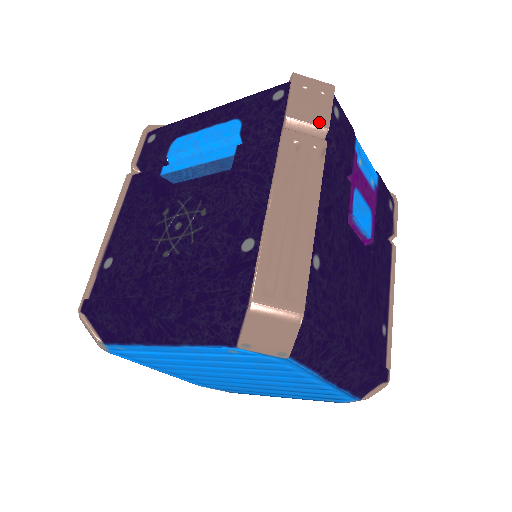
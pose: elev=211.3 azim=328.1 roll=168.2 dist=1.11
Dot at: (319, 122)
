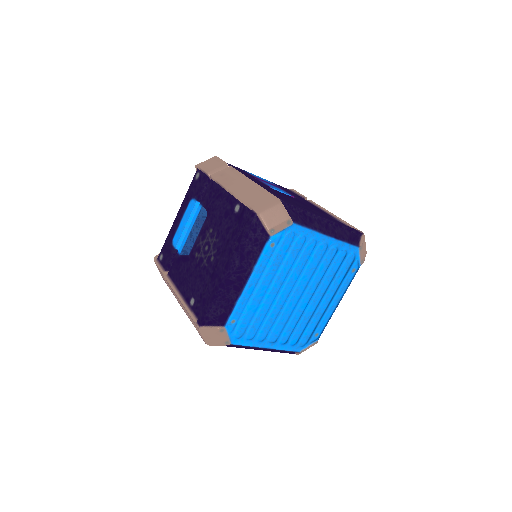
Dot at: (221, 165)
